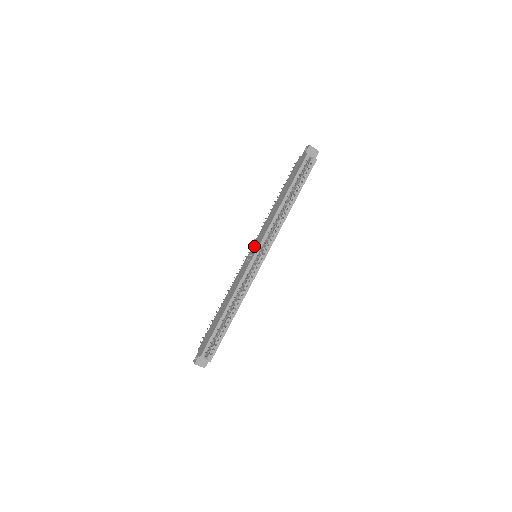
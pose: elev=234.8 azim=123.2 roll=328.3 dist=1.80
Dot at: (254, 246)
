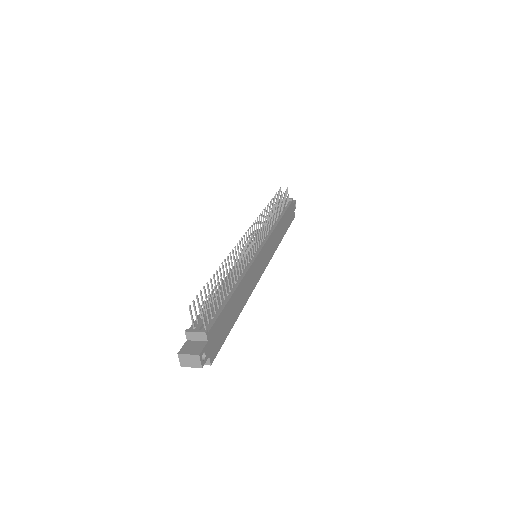
Dot at: occluded
